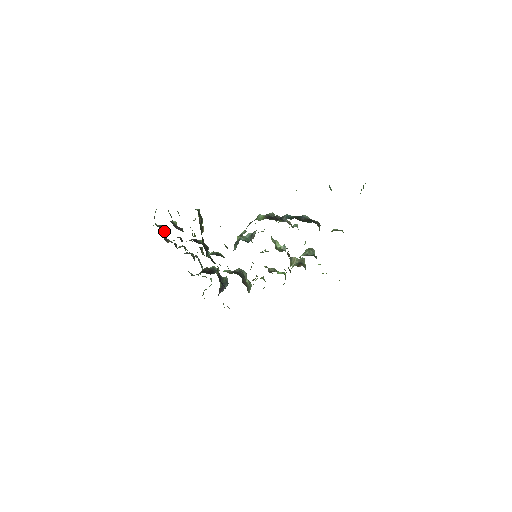
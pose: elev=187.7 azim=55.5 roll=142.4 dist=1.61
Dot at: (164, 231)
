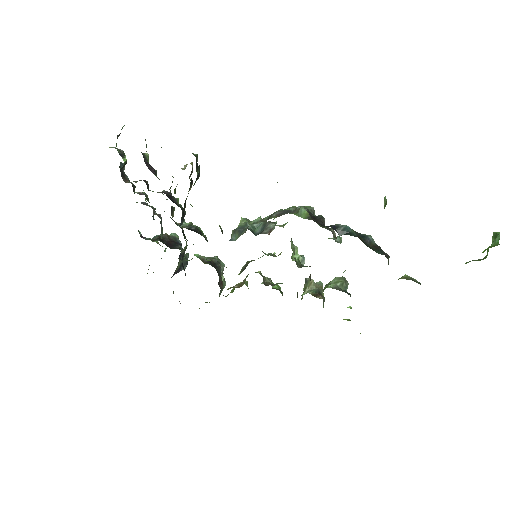
Dot at: (125, 163)
